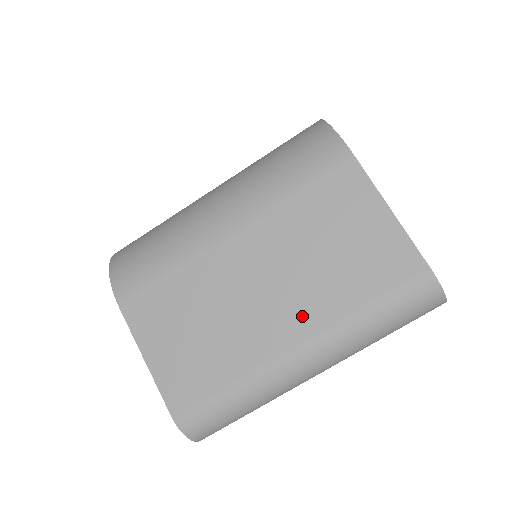
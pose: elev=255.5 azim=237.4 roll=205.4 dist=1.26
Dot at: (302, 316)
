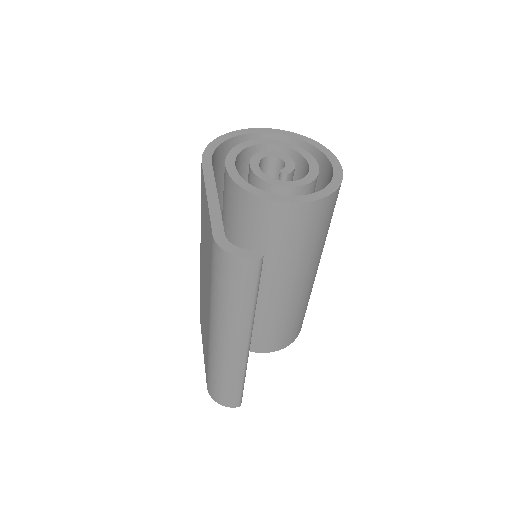
Dot at: occluded
